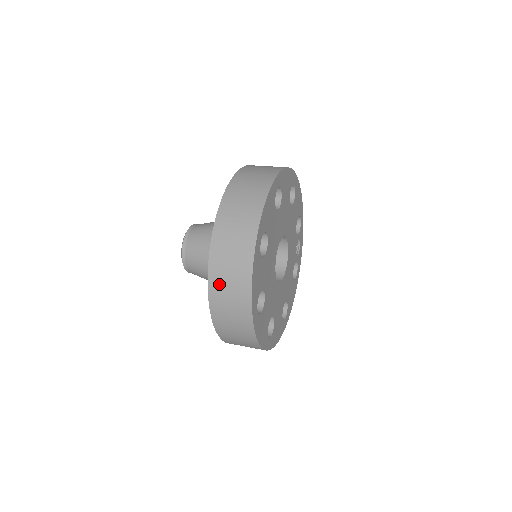
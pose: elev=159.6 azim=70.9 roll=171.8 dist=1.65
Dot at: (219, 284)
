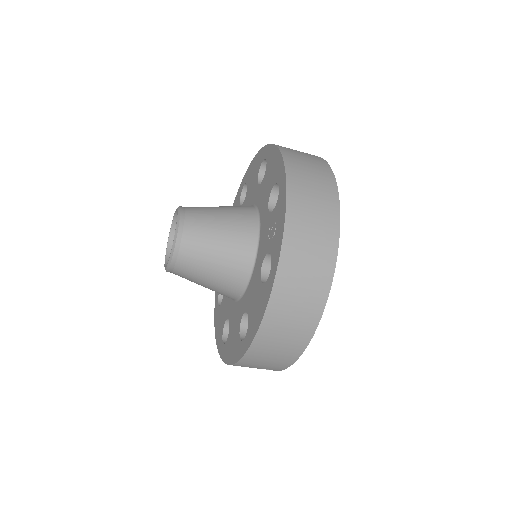
Dot at: (299, 232)
